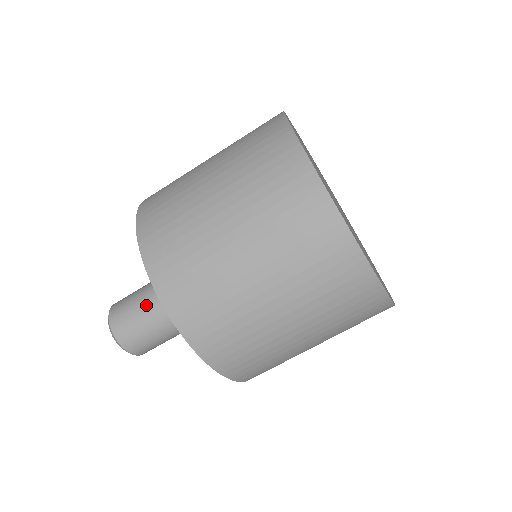
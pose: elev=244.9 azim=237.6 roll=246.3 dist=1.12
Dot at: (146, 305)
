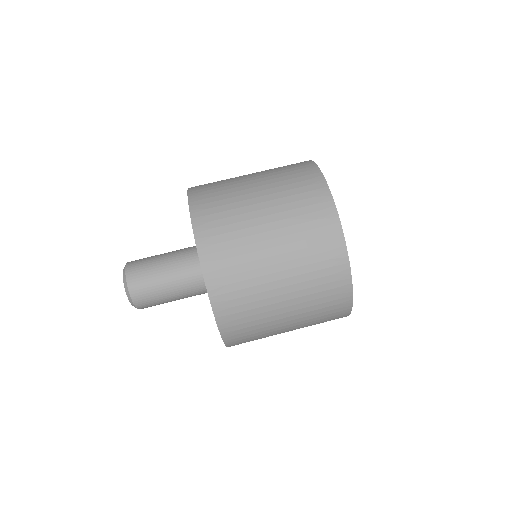
Dot at: (162, 259)
